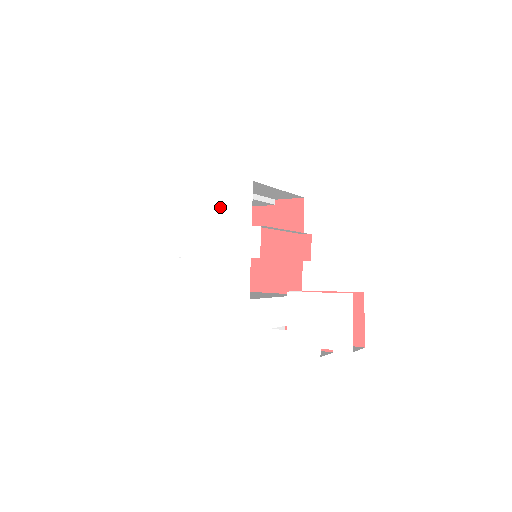
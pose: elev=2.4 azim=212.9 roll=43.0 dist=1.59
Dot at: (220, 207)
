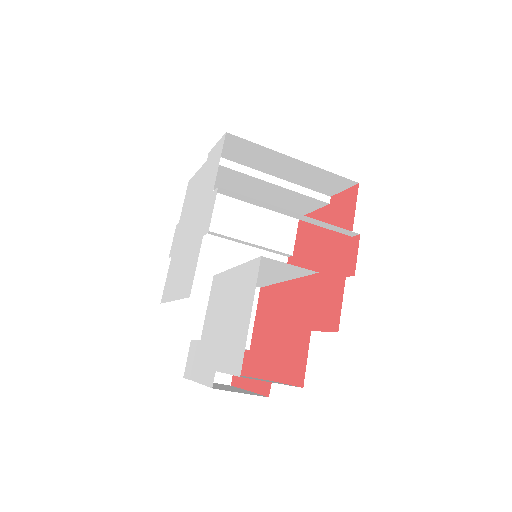
Dot at: (202, 181)
